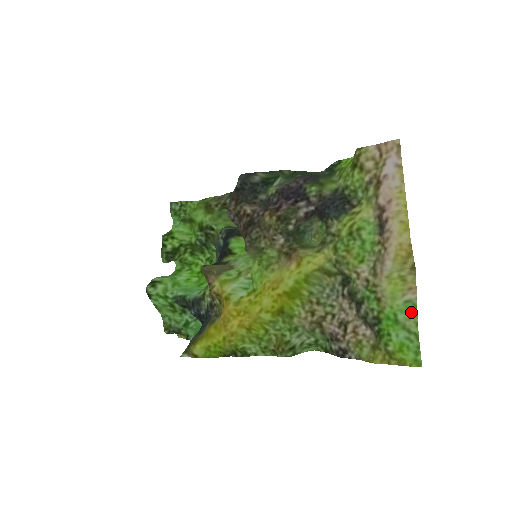
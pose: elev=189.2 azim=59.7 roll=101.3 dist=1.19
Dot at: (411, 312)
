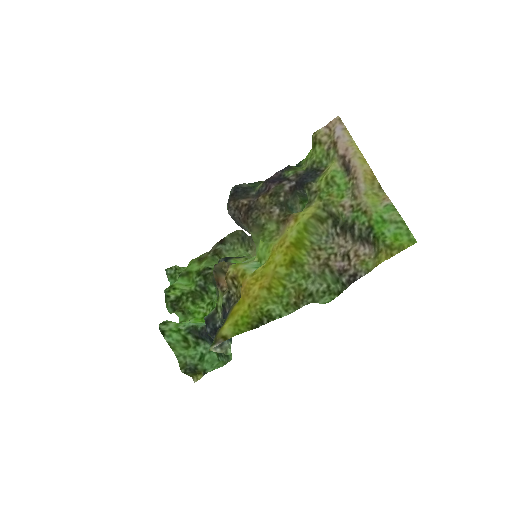
Dot at: (391, 210)
